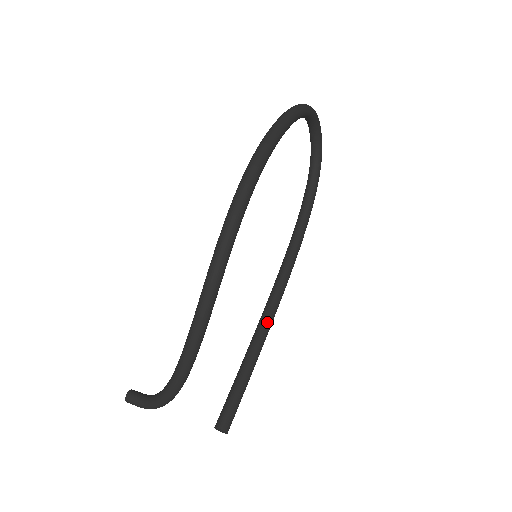
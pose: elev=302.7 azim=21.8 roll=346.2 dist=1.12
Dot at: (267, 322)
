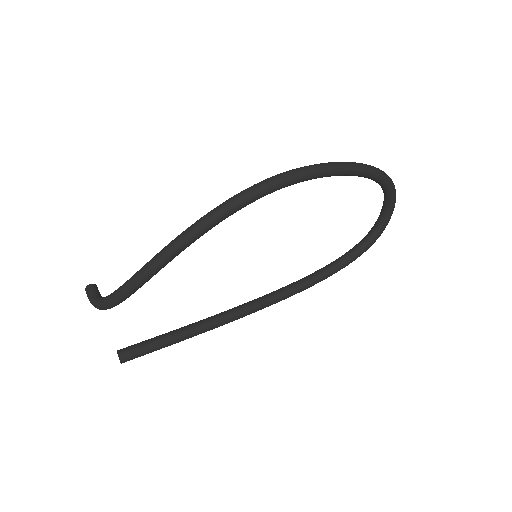
Dot at: (226, 316)
